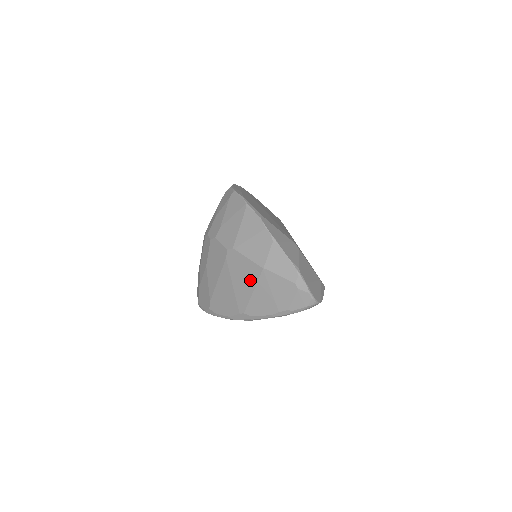
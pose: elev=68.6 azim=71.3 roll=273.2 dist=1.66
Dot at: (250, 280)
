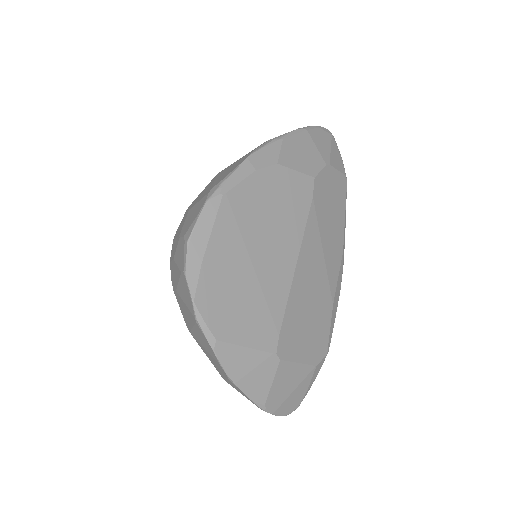
Dot at: occluded
